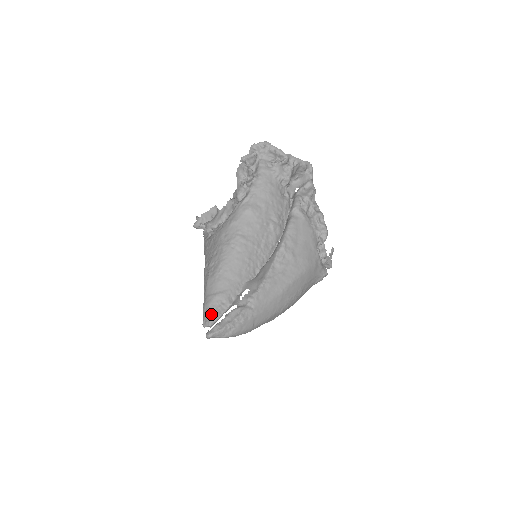
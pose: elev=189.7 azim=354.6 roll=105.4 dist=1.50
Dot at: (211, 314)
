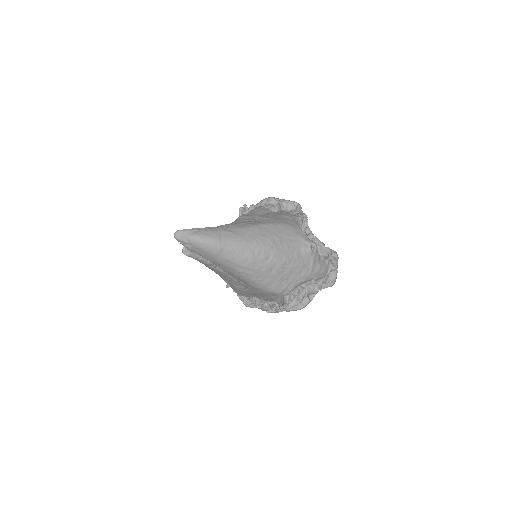
Dot at: occluded
